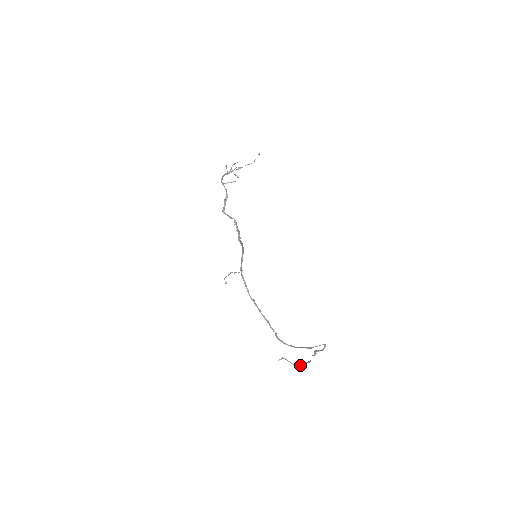
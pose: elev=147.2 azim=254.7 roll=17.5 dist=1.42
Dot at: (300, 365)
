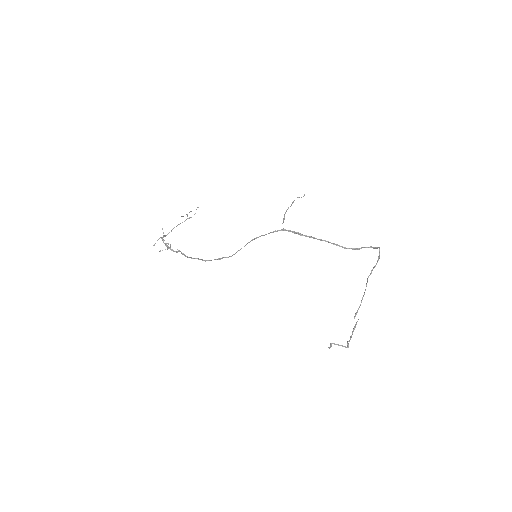
Dot at: (347, 344)
